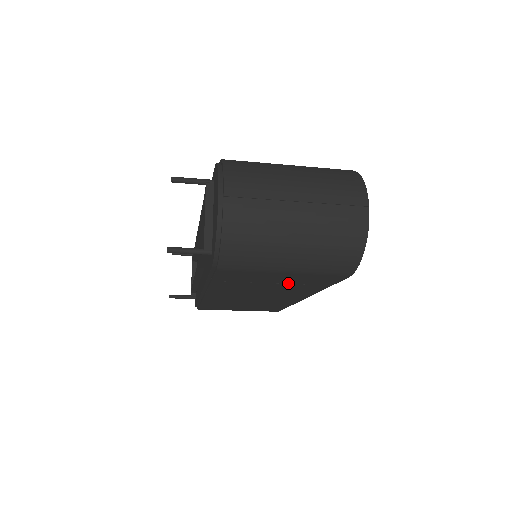
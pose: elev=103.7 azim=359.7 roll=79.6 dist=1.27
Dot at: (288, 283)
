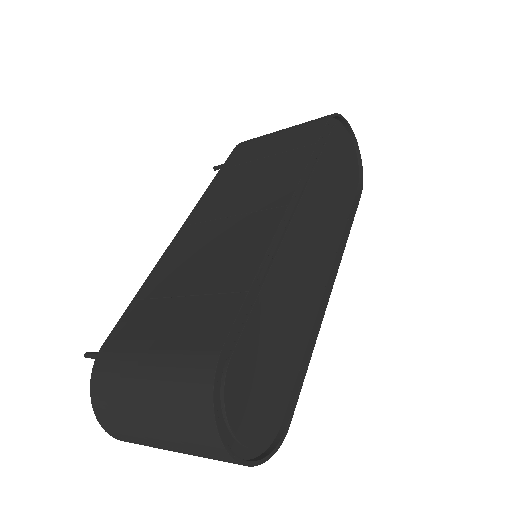
Dot at: occluded
